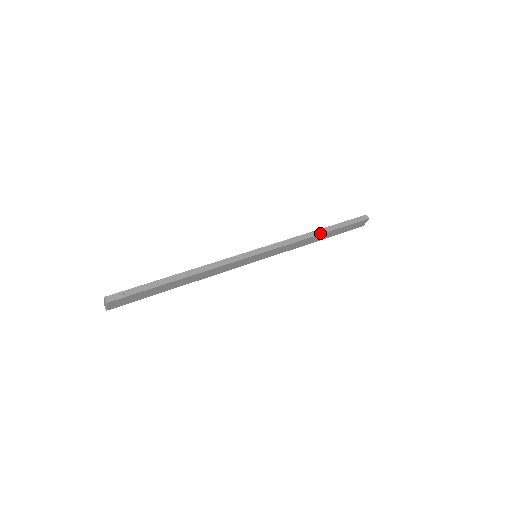
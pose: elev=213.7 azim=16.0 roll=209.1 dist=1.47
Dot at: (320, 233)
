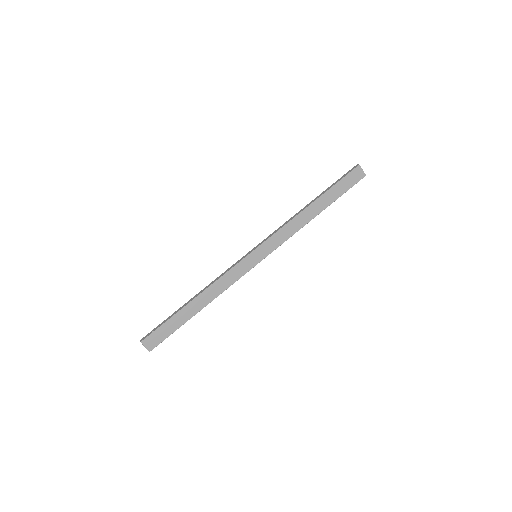
Dot at: (308, 205)
